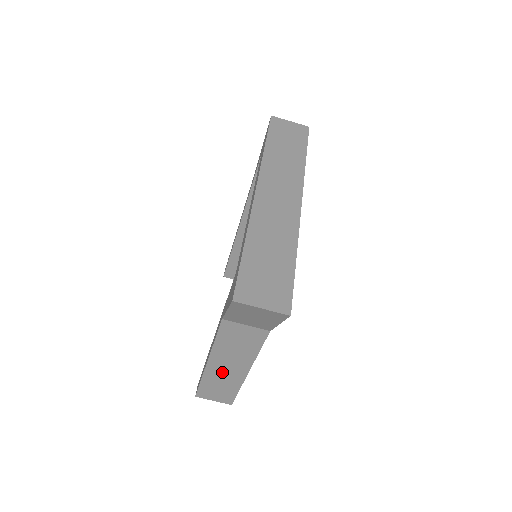
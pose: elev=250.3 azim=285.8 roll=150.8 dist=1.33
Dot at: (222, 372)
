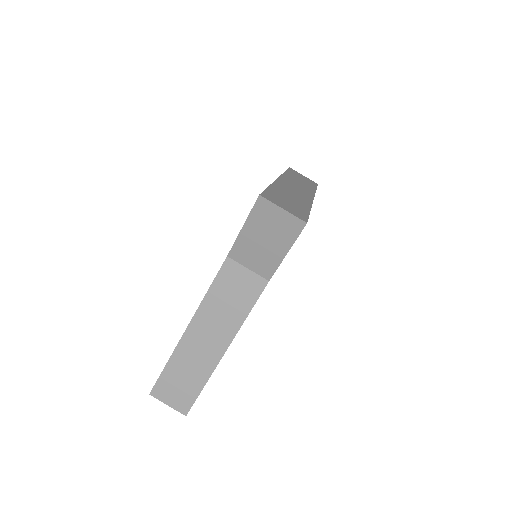
Dot at: (197, 348)
